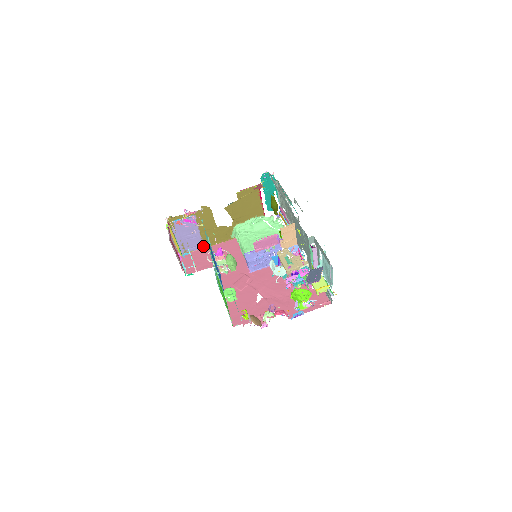
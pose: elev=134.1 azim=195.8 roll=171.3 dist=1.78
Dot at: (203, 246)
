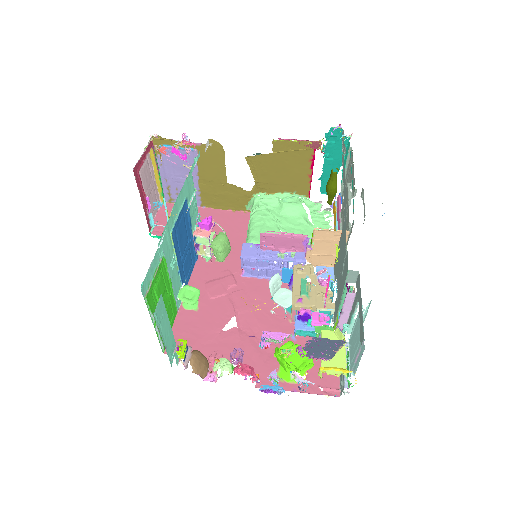
Dot at: (199, 203)
